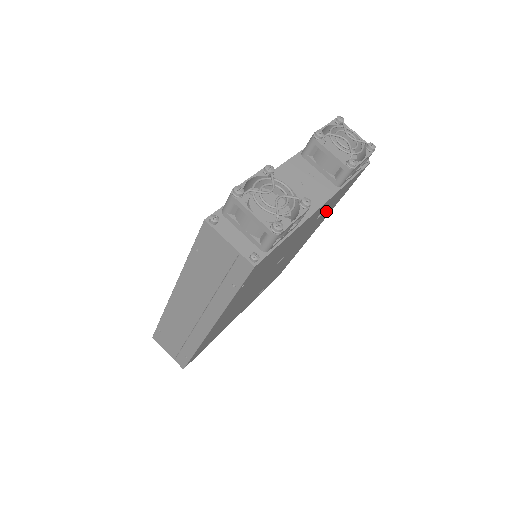
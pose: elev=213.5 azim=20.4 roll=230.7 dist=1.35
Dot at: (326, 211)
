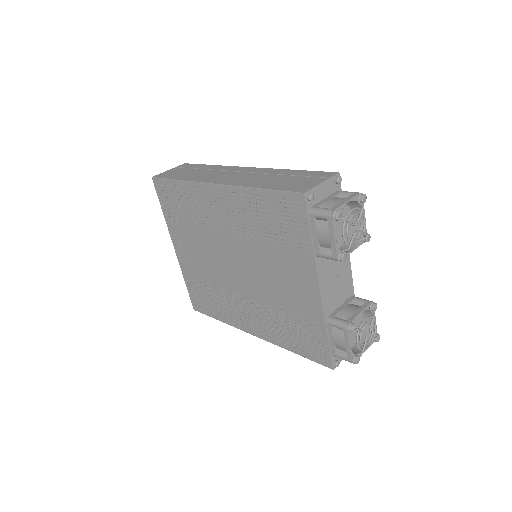
Dot at: occluded
